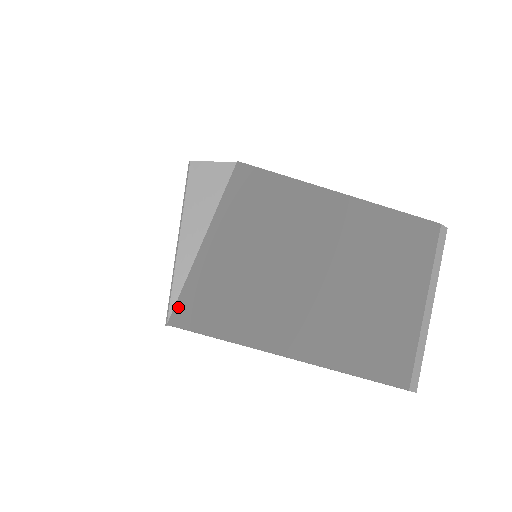
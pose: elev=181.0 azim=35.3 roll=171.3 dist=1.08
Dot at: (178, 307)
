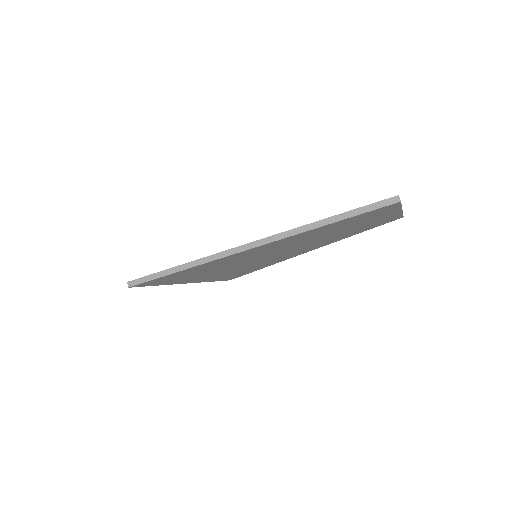
Dot at: occluded
